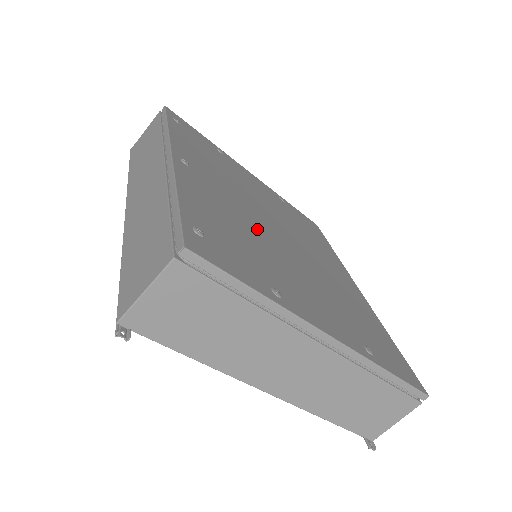
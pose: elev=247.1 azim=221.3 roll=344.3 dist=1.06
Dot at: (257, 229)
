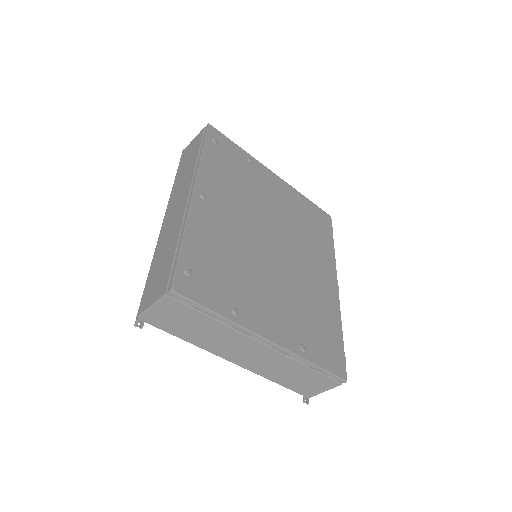
Dot at: (248, 249)
